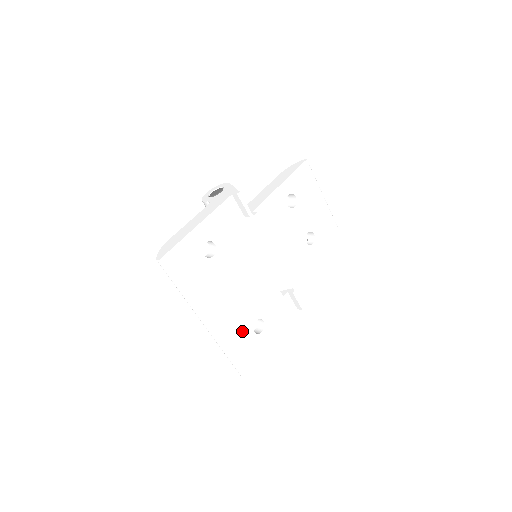
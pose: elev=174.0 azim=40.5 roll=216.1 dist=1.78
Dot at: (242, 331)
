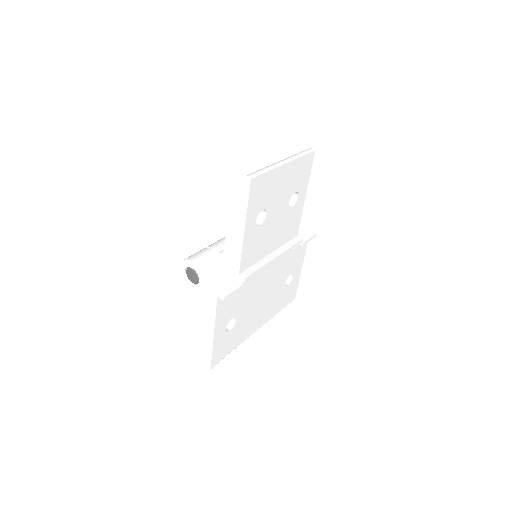
Dot at: (280, 297)
